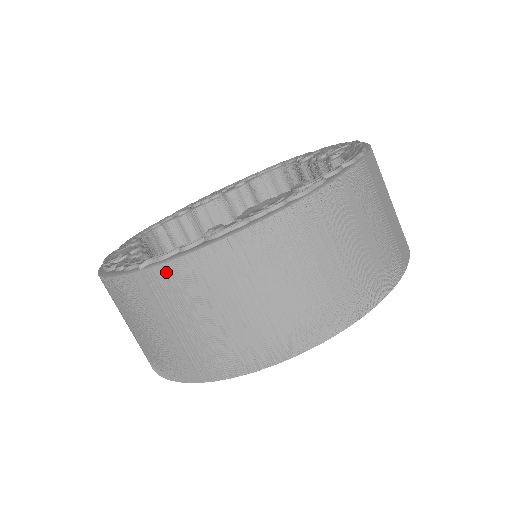
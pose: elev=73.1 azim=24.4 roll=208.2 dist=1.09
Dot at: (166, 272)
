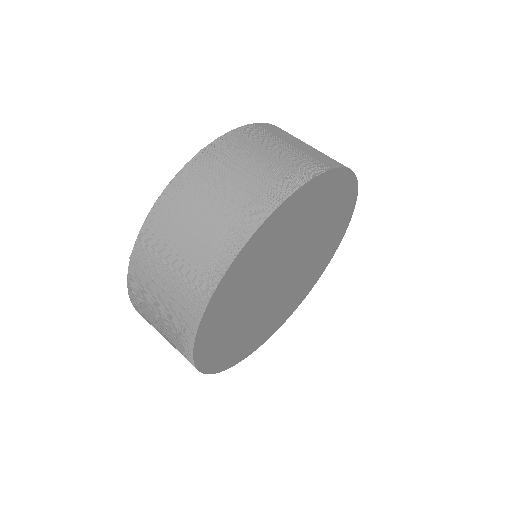
Dot at: (139, 246)
